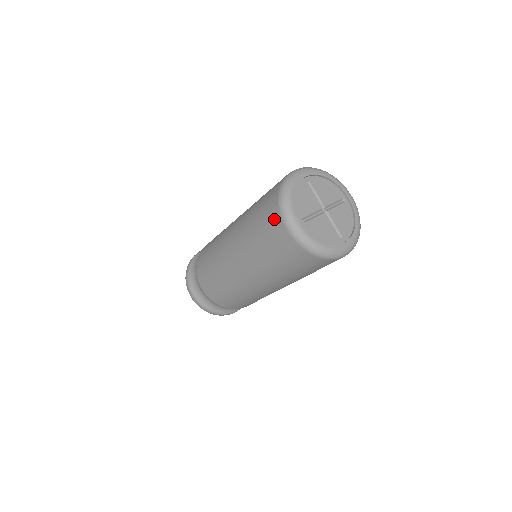
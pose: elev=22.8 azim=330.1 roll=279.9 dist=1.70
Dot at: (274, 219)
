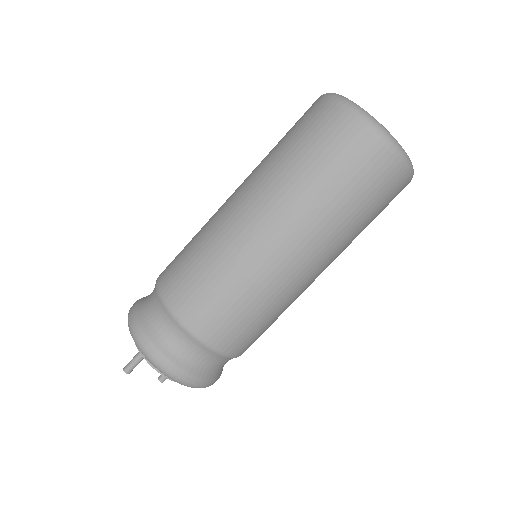
Dot at: occluded
